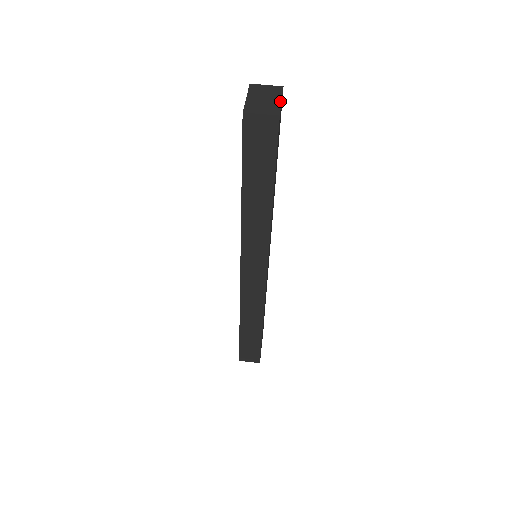
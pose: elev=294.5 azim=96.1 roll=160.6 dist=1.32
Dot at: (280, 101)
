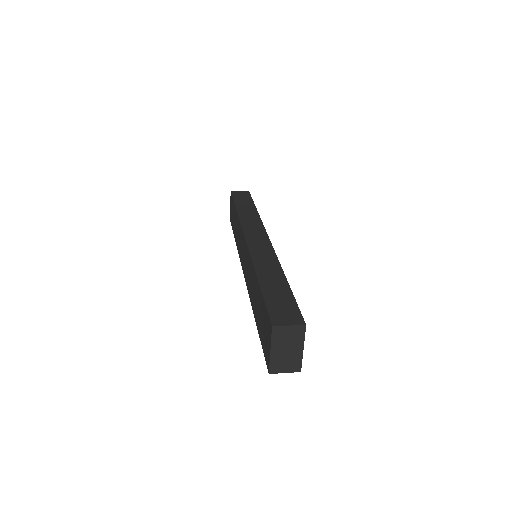
Dot at: occluded
